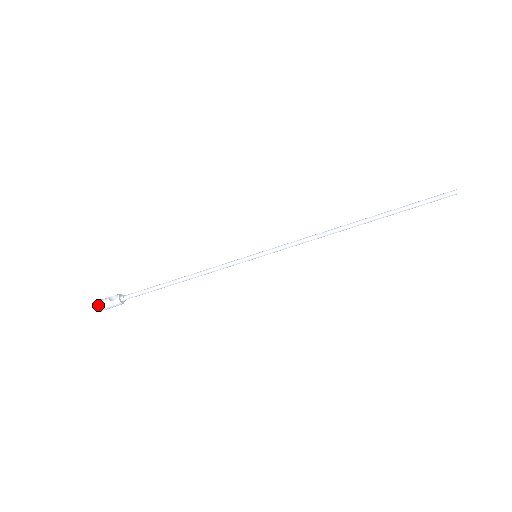
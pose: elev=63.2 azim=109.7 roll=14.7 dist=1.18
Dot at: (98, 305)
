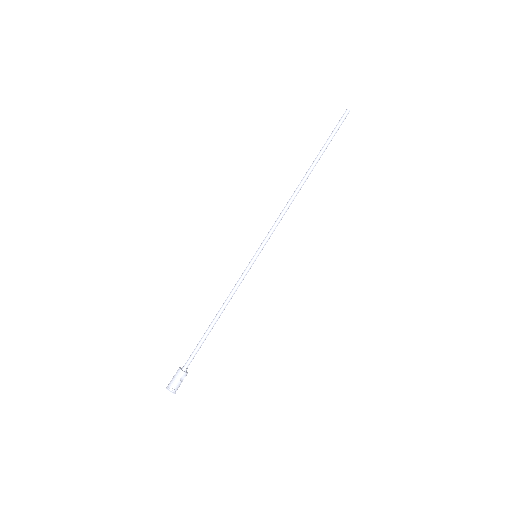
Dot at: (167, 386)
